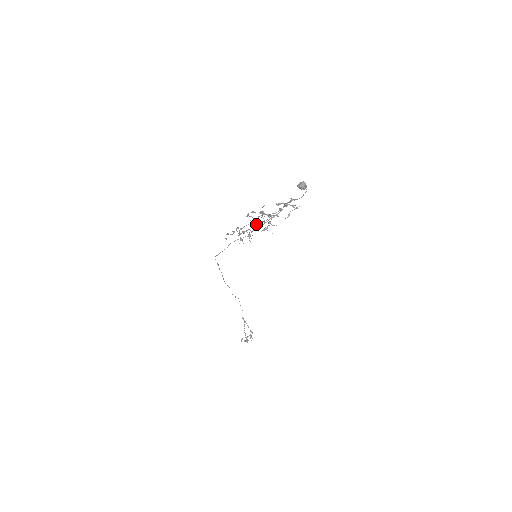
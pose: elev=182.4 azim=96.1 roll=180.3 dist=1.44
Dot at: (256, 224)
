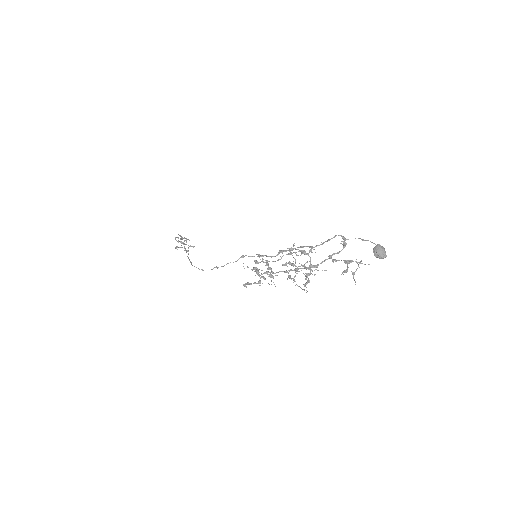
Dot at: occluded
